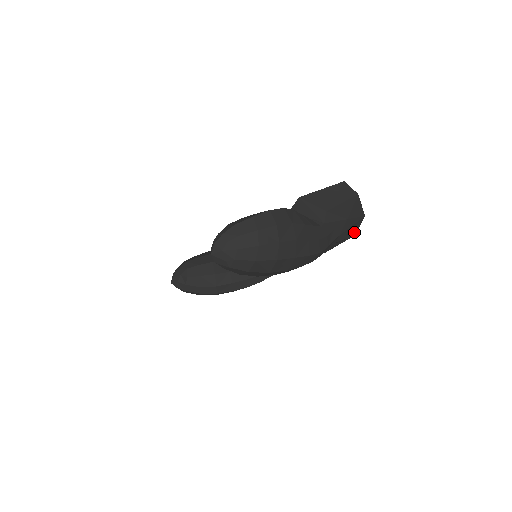
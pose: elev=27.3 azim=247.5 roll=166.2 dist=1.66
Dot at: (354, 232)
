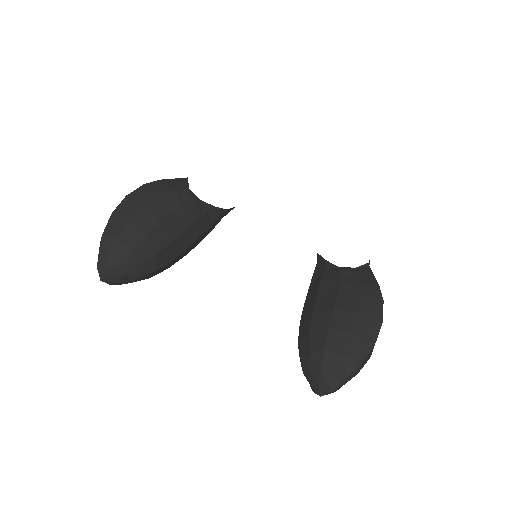
Dot at: occluded
